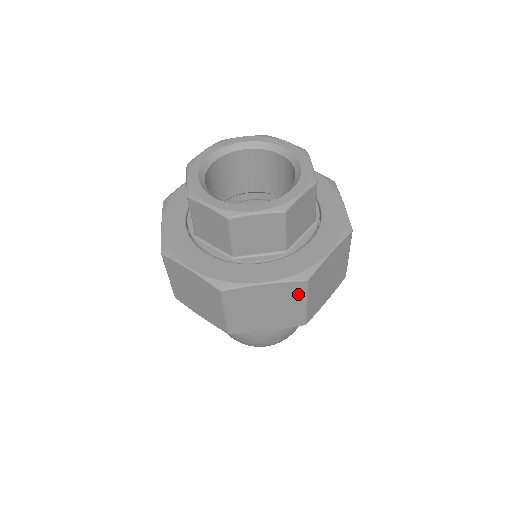
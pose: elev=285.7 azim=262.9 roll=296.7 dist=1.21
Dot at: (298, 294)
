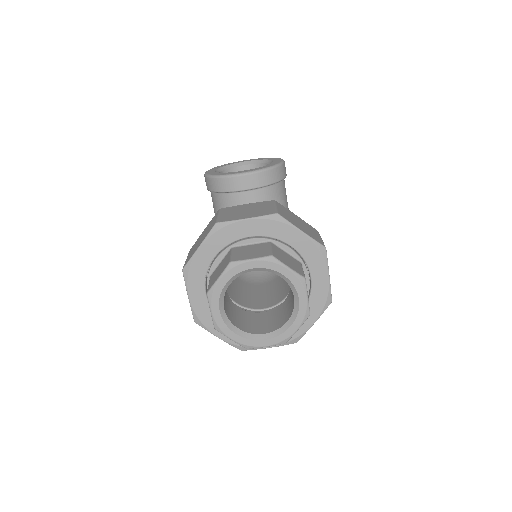
Dot at: occluded
